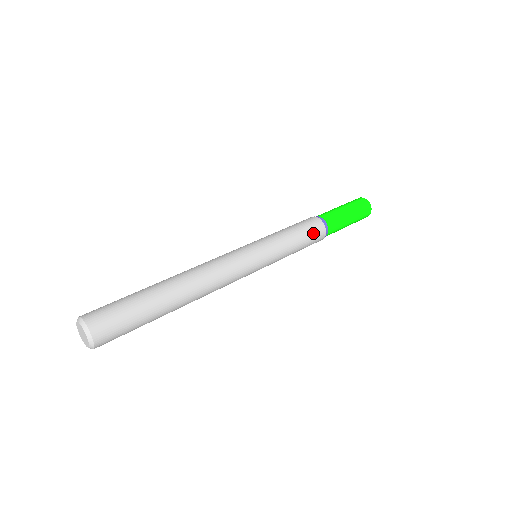
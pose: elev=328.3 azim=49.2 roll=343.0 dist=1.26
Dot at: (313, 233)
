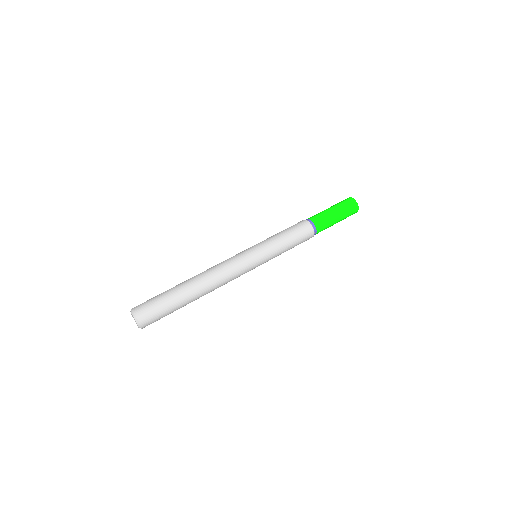
Dot at: (303, 237)
